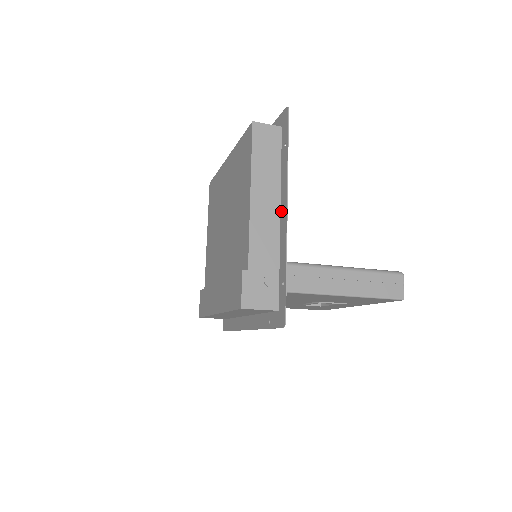
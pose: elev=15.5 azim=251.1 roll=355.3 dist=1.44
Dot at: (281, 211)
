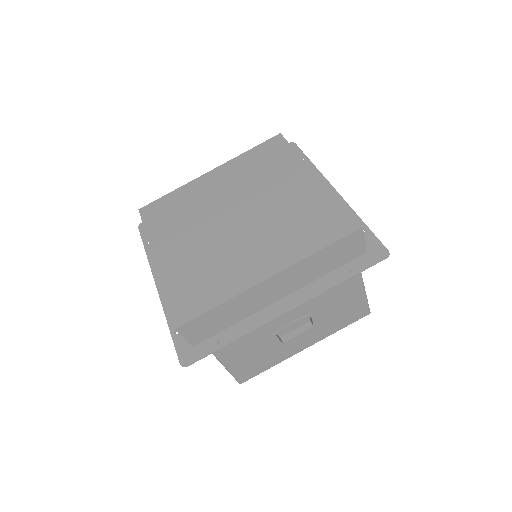
Dot at: occluded
